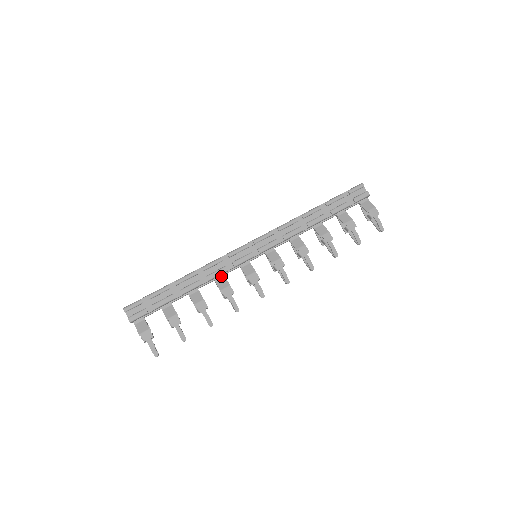
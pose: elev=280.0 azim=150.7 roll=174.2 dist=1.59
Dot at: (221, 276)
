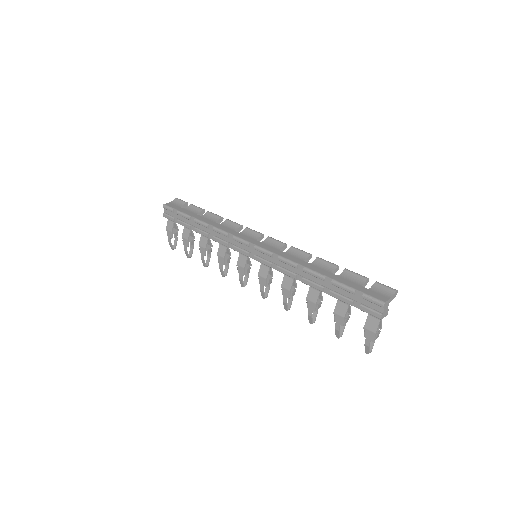
Dot at: occluded
